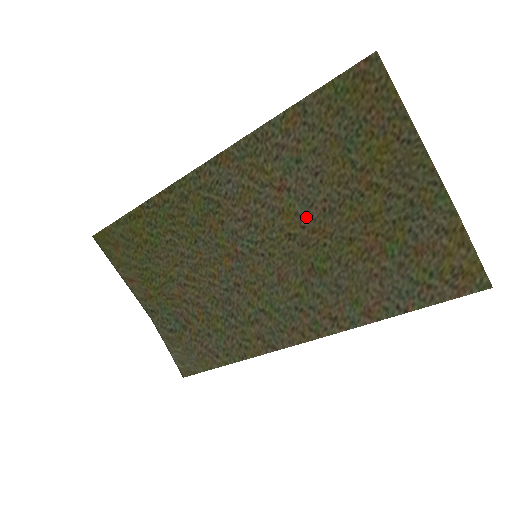
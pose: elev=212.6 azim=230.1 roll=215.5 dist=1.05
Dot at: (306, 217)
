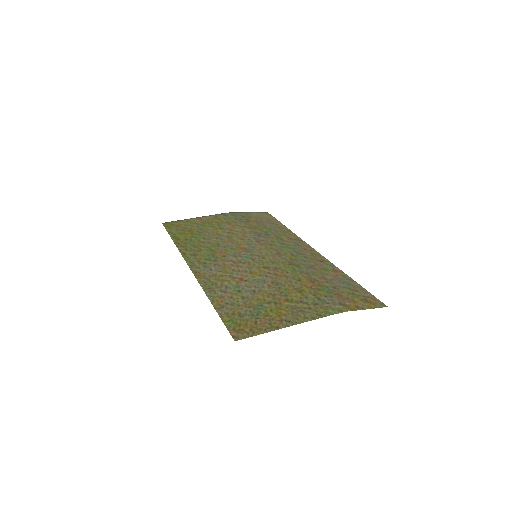
Dot at: (266, 277)
